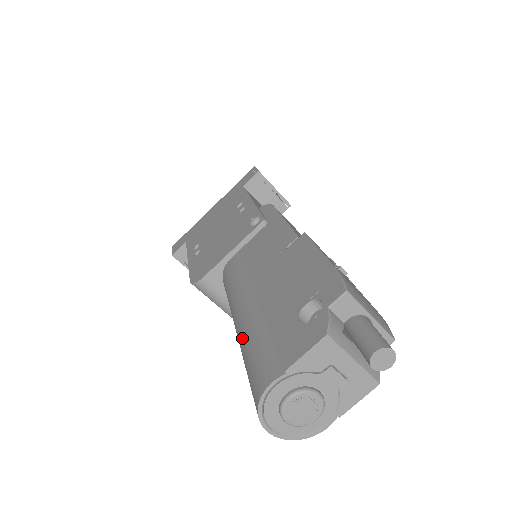
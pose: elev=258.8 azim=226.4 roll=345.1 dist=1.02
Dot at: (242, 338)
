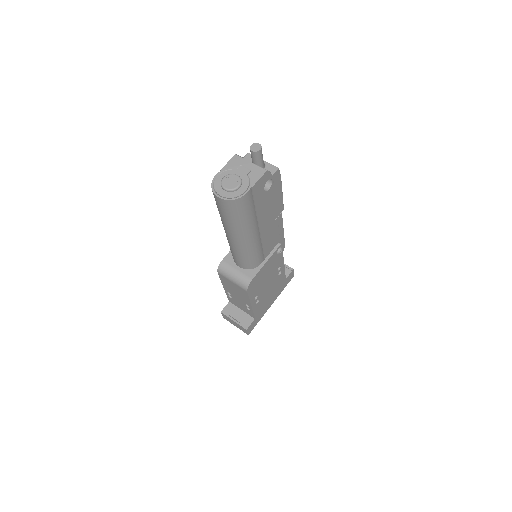
Dot at: occluded
